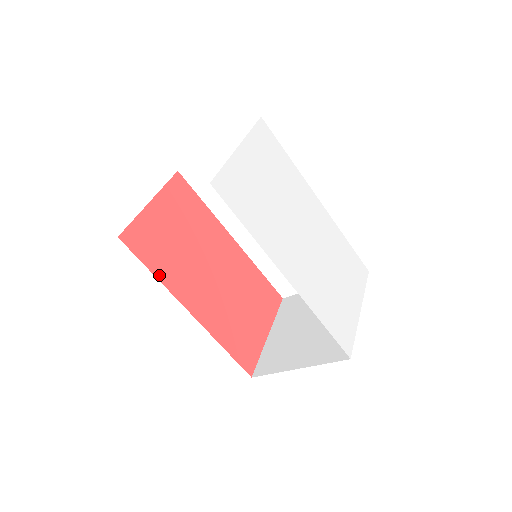
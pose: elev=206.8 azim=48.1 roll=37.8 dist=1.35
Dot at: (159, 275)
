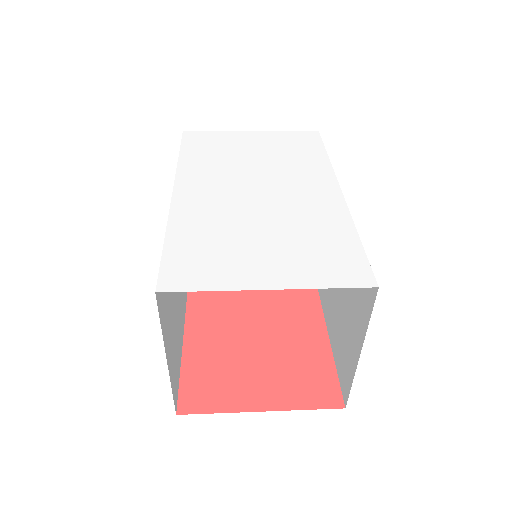
Dot at: occluded
